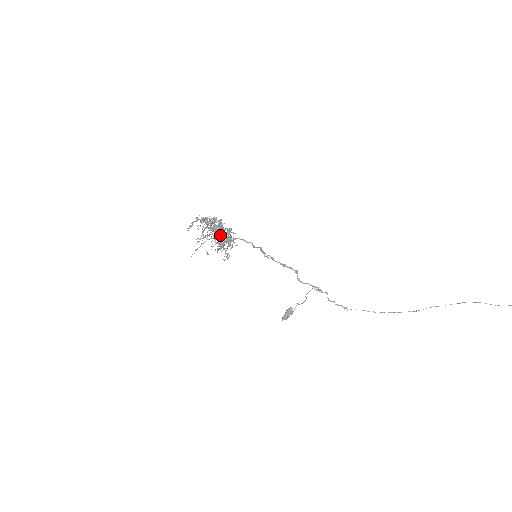
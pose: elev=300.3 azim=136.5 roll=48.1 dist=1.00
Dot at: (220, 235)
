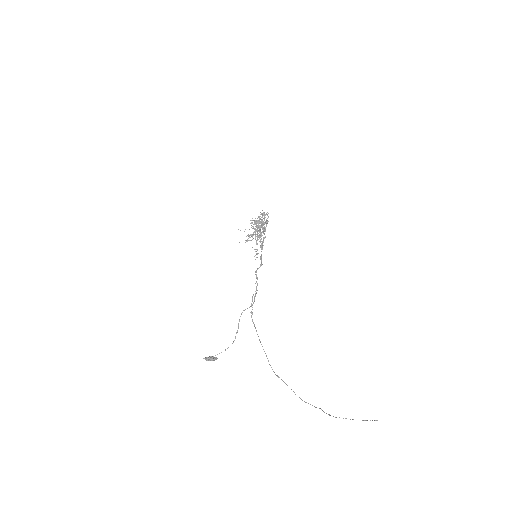
Dot at: (260, 225)
